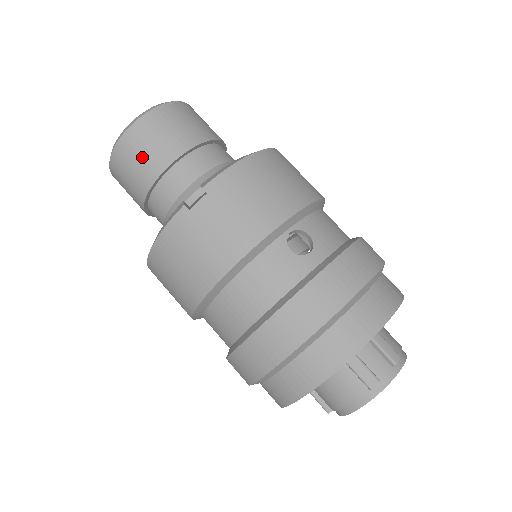
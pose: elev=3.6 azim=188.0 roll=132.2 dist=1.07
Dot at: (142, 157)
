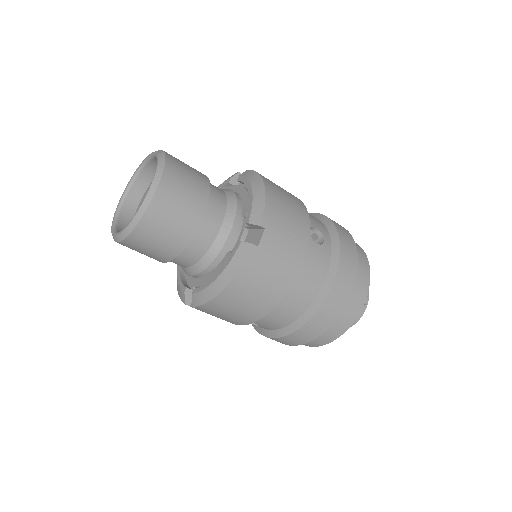
Dot at: (176, 217)
